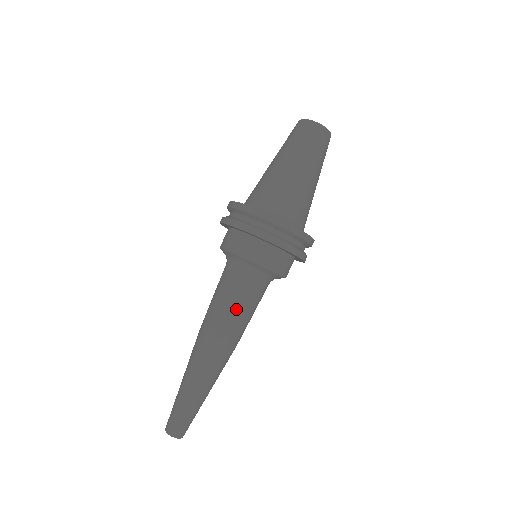
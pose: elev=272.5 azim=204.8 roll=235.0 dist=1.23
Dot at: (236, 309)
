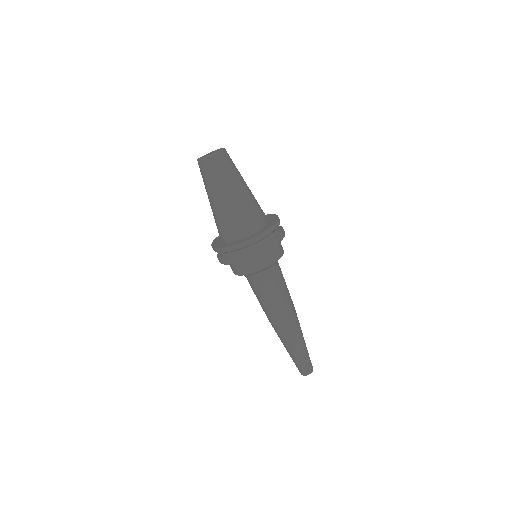
Dot at: (264, 300)
